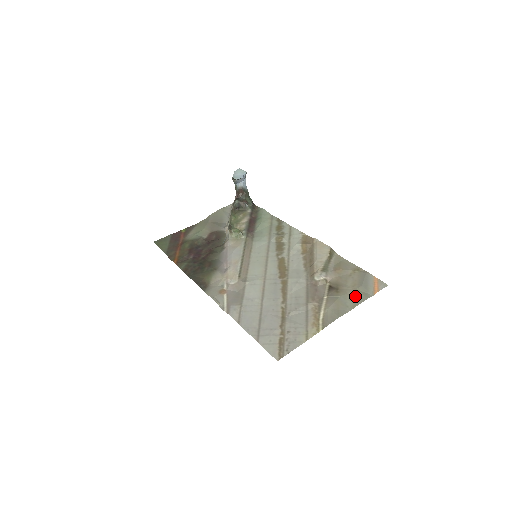
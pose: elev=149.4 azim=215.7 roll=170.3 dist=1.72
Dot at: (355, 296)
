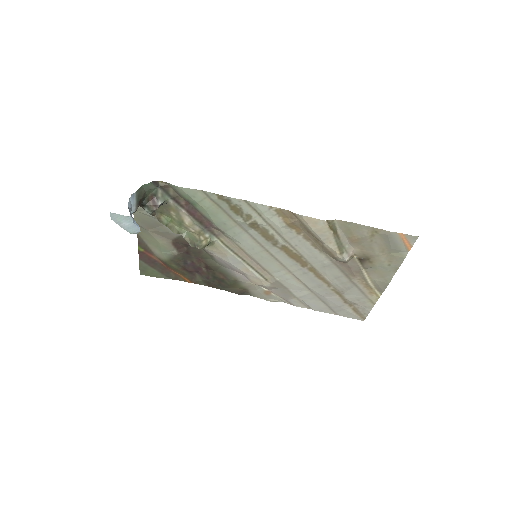
Dot at: (391, 261)
